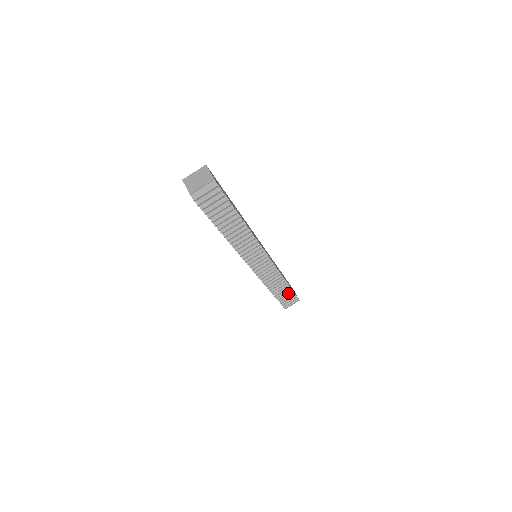
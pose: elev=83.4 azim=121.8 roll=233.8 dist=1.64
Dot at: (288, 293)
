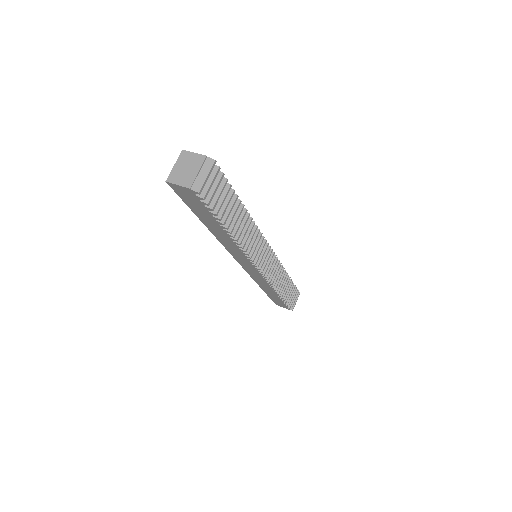
Dot at: (291, 288)
